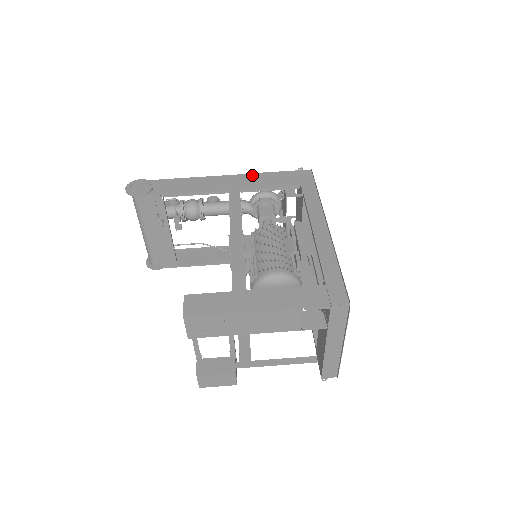
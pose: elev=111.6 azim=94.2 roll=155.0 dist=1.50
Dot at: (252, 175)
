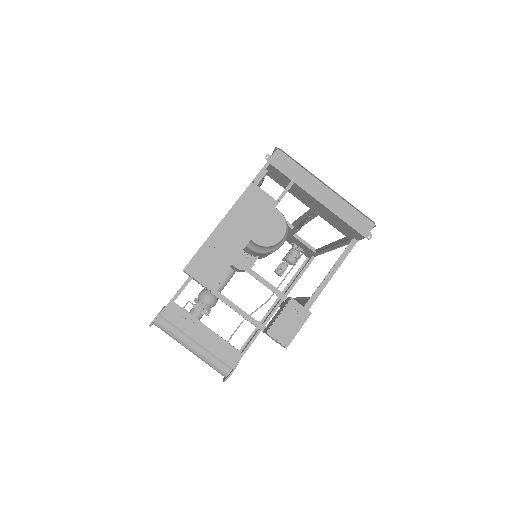
Dot at: occluded
